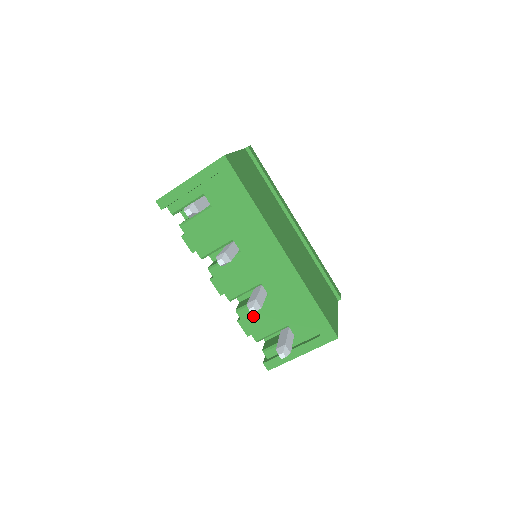
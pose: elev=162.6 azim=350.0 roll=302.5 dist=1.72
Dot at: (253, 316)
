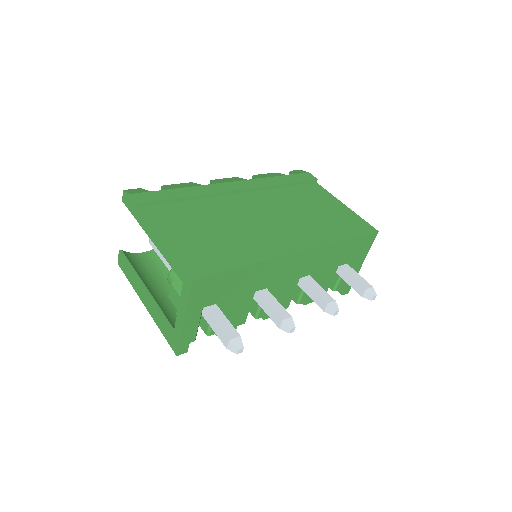
Dot at: occluded
